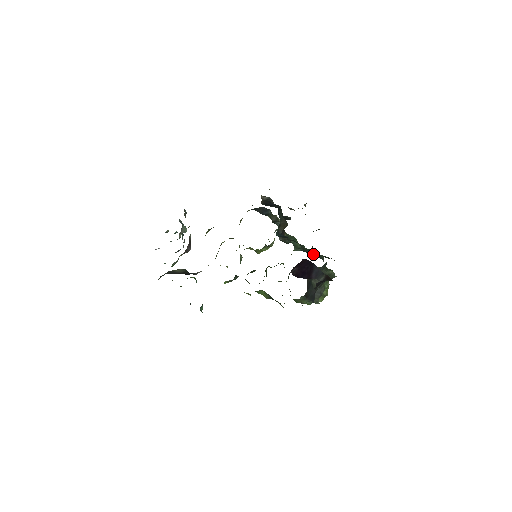
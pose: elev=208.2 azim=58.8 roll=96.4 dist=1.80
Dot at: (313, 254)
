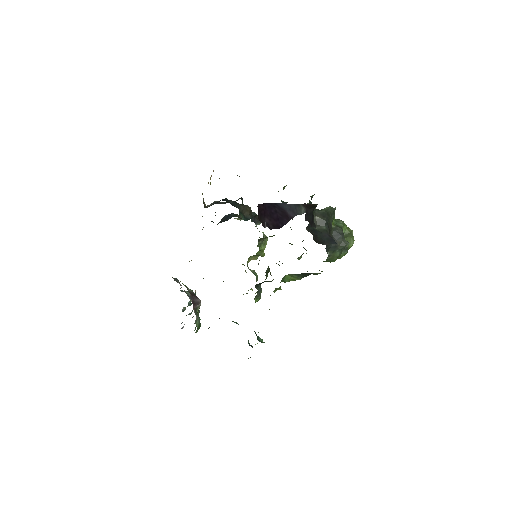
Dot at: occluded
